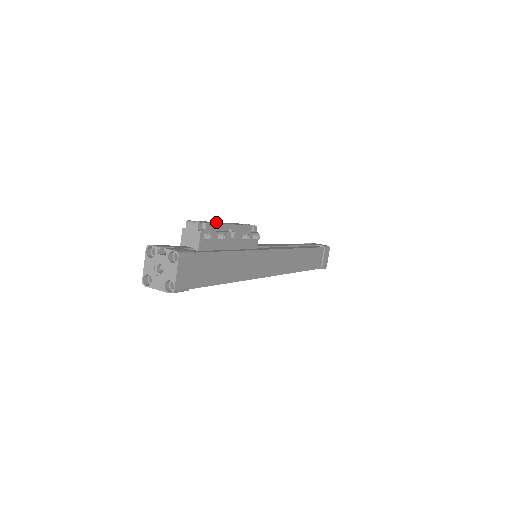
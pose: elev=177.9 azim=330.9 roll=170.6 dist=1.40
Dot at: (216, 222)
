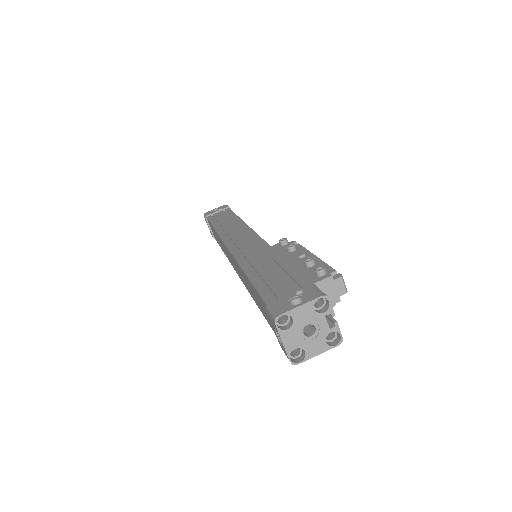
Dot at: occluded
